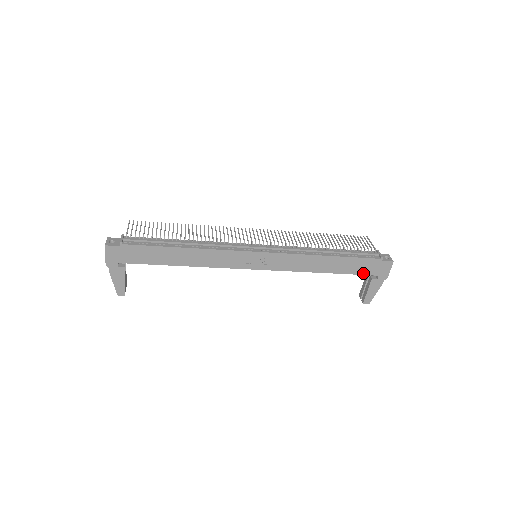
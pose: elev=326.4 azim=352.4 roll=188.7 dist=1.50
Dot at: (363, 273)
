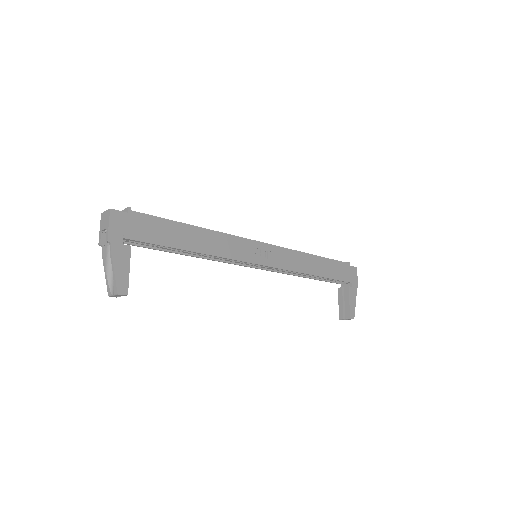
Dot at: (341, 279)
